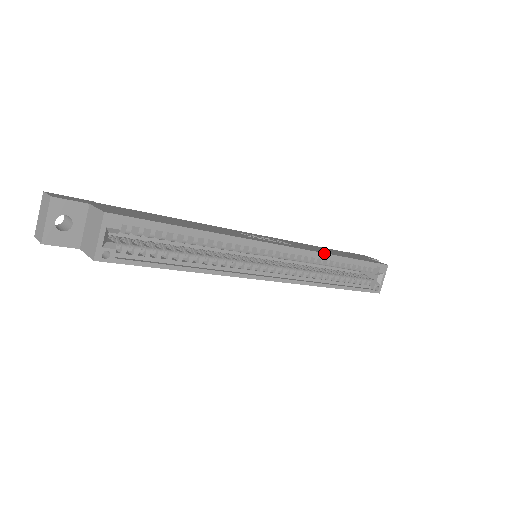
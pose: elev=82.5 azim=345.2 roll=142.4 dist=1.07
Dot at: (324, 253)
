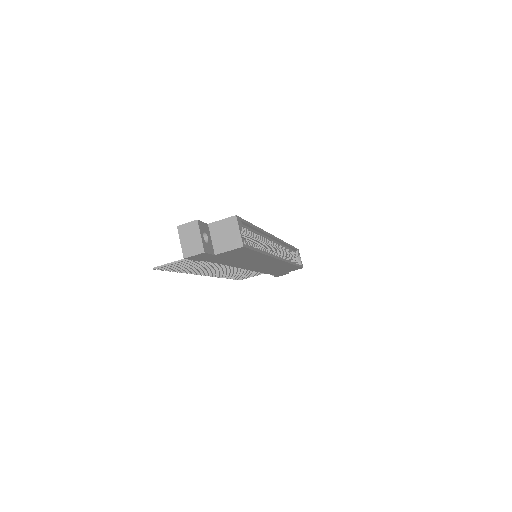
Dot at: (284, 242)
